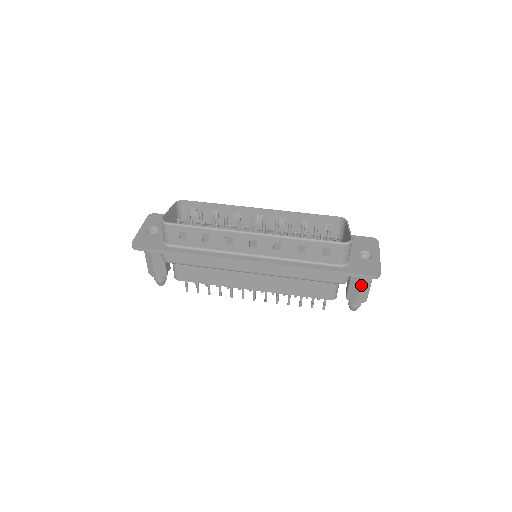
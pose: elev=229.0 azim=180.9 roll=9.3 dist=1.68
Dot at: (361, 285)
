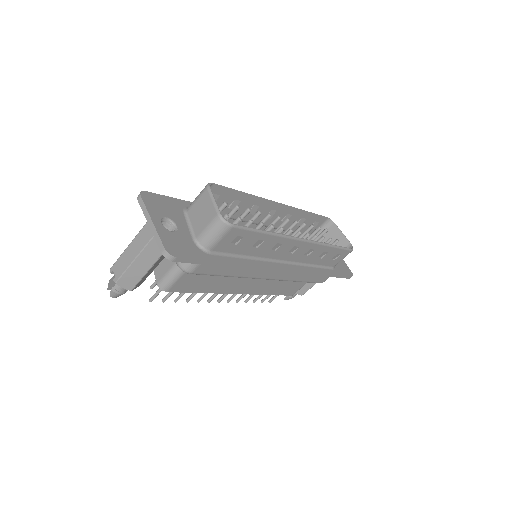
Dot at: occluded
